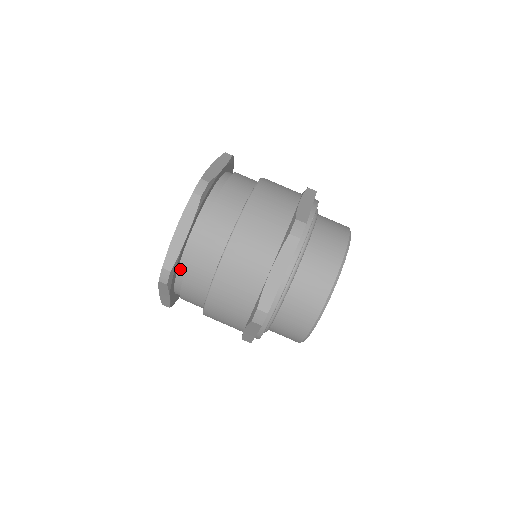
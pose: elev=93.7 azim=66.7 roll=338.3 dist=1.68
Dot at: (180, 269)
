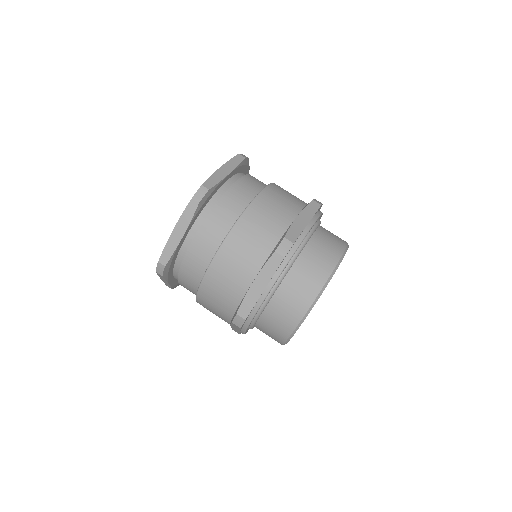
Dot at: (209, 204)
